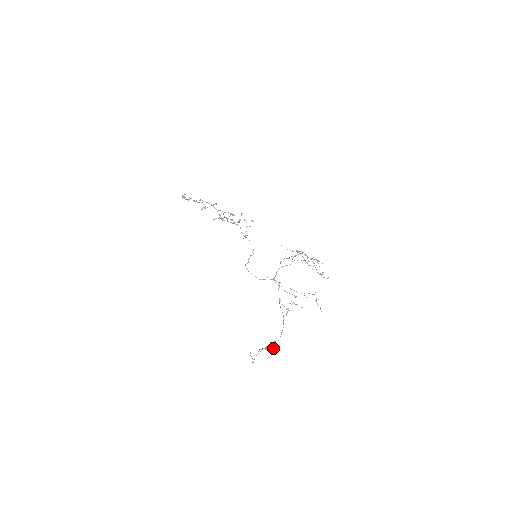
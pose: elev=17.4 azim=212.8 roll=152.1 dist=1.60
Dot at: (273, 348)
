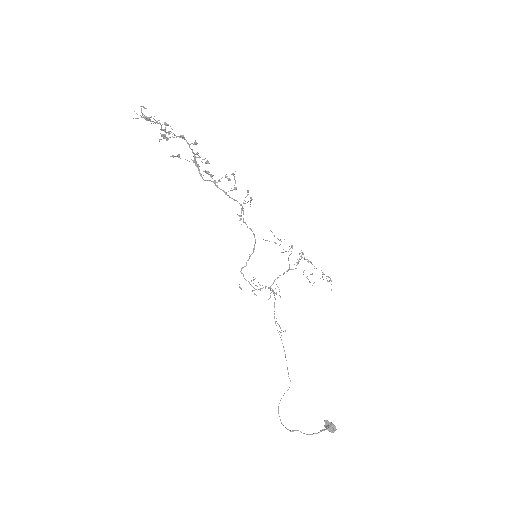
Dot at: occluded
